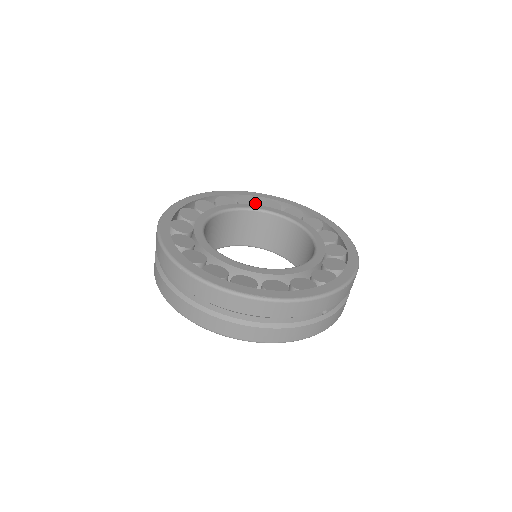
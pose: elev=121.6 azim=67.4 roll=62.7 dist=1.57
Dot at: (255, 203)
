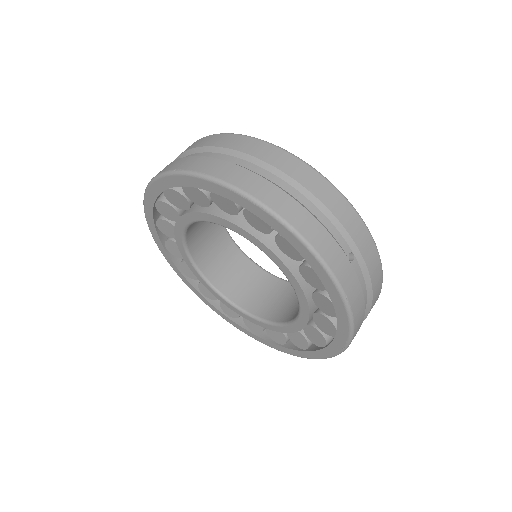
Dot at: occluded
